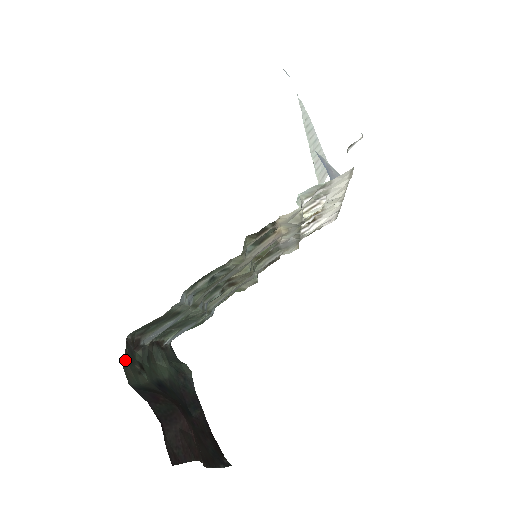
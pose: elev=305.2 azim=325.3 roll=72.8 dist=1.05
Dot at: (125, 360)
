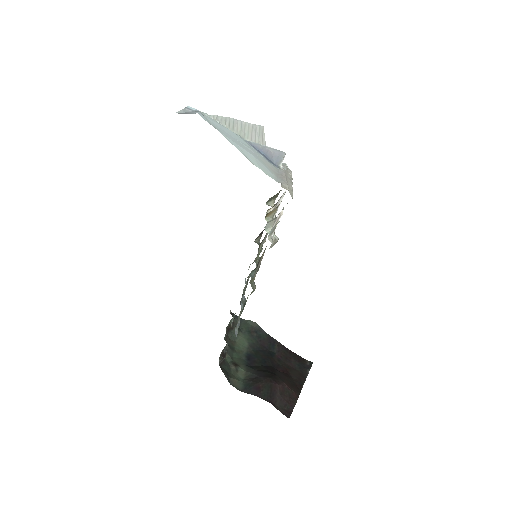
Dot at: (228, 378)
